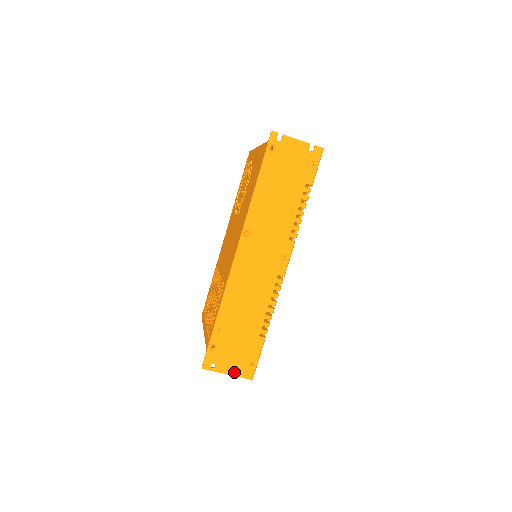
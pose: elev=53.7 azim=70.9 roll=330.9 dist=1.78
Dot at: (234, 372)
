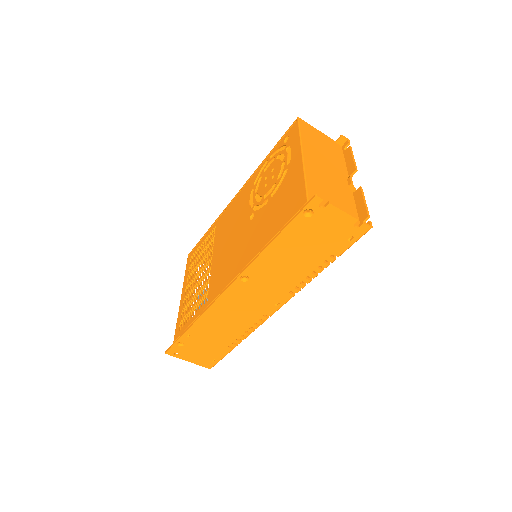
Dot at: (195, 362)
